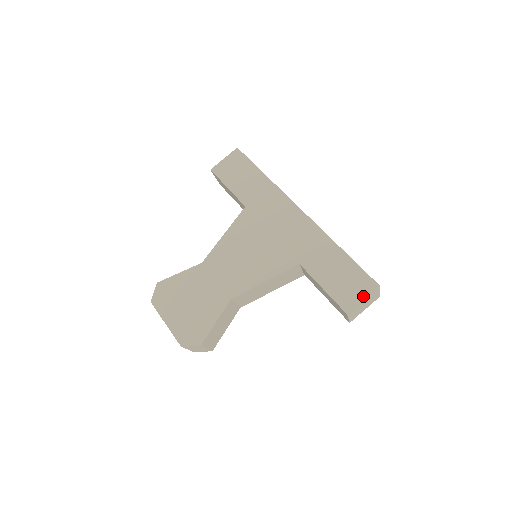
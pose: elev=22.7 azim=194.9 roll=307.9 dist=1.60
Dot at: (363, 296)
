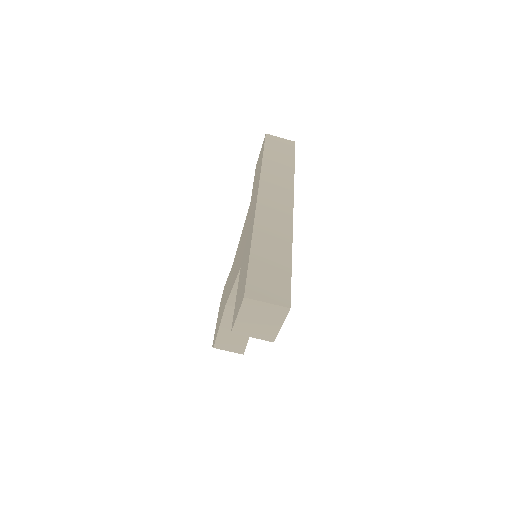
Dot at: (238, 310)
